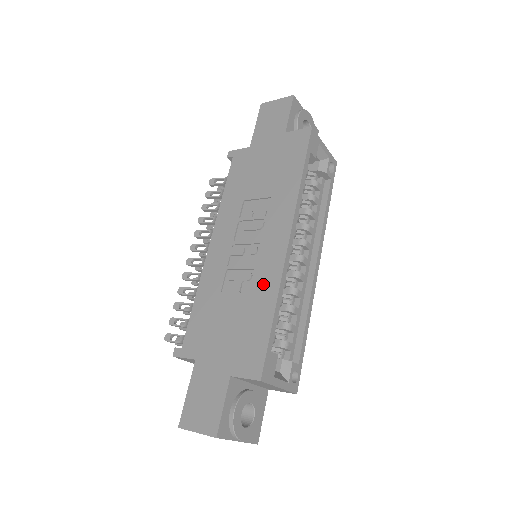
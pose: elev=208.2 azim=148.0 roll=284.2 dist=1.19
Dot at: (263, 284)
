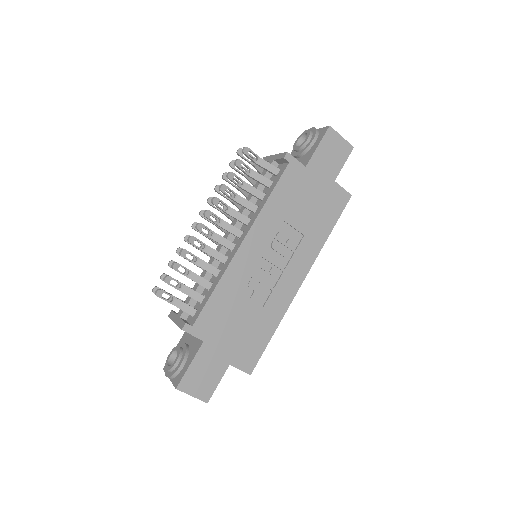
Dot at: (275, 307)
